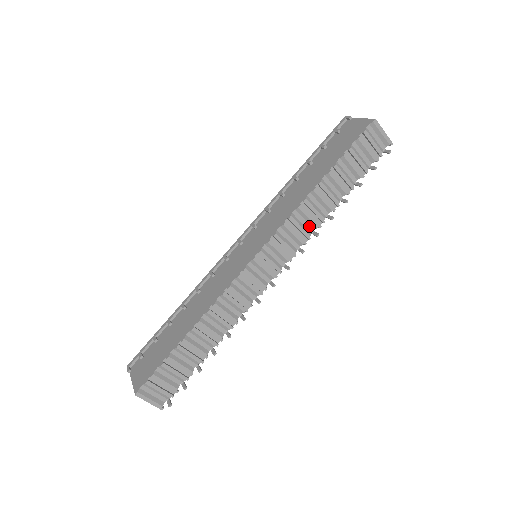
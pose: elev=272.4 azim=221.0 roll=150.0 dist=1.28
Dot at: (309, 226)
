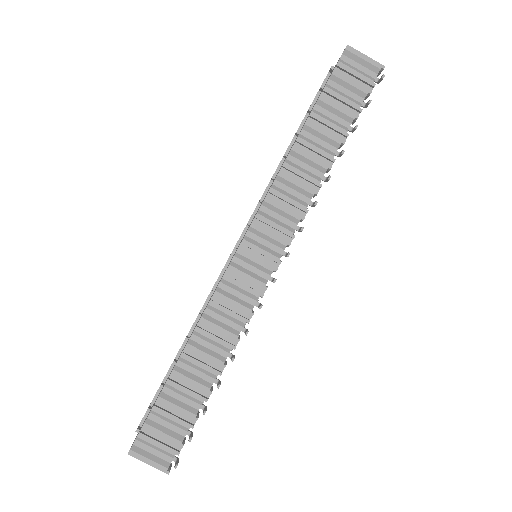
Dot at: (302, 196)
